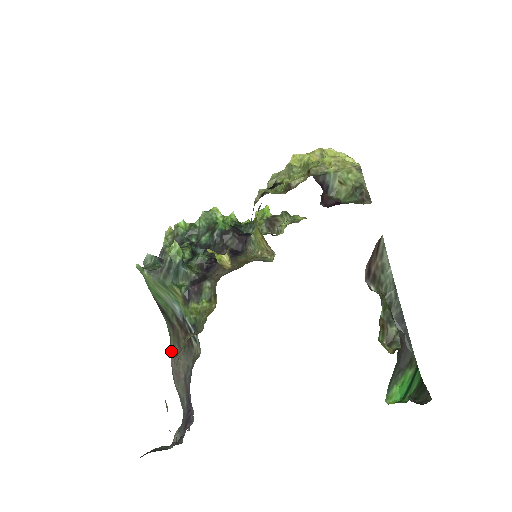
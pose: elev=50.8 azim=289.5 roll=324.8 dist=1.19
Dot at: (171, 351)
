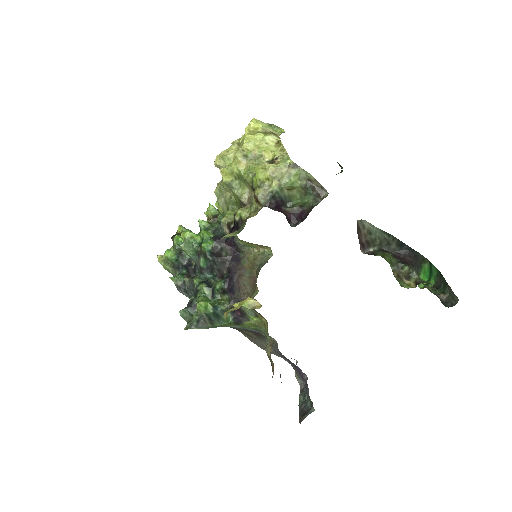
Dot at: (249, 339)
